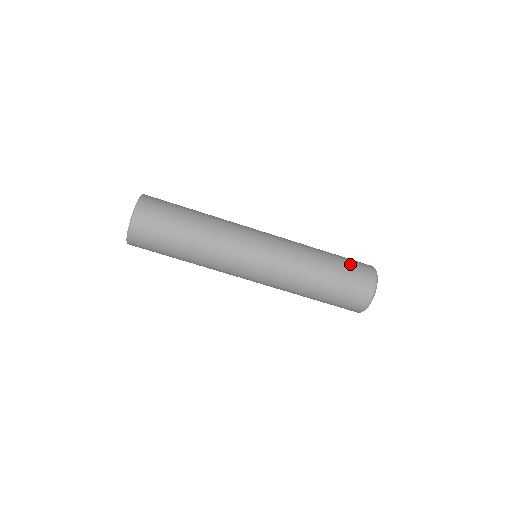
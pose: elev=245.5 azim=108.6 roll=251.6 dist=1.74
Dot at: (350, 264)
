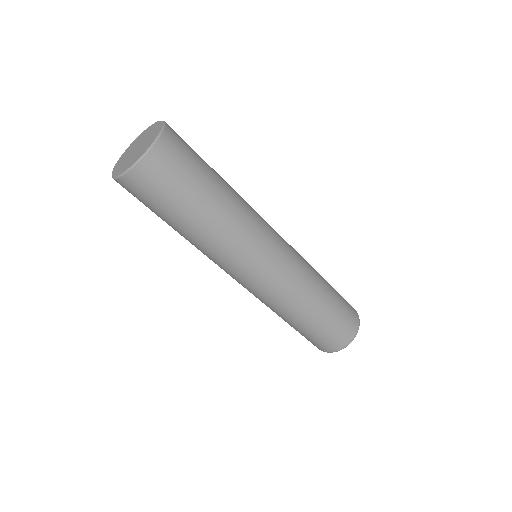
Dot at: (341, 296)
